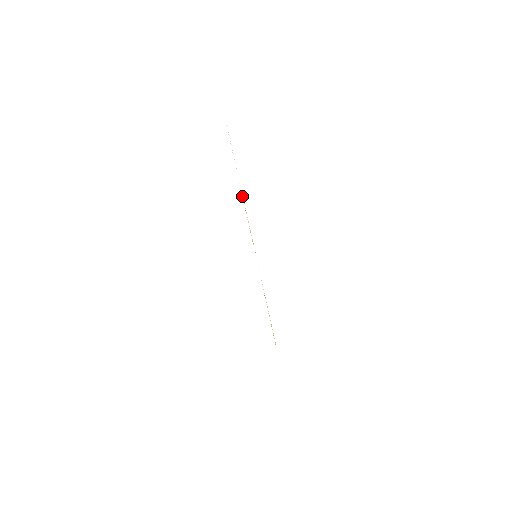
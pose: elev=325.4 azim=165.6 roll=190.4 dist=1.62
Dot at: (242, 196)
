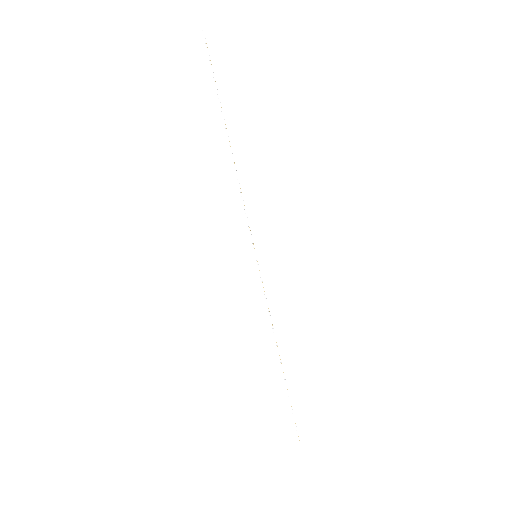
Dot at: occluded
